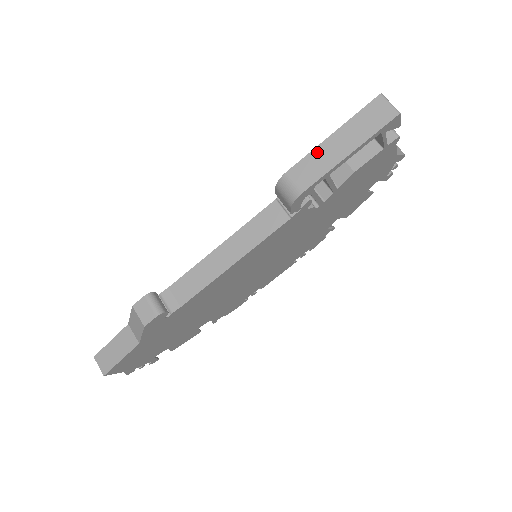
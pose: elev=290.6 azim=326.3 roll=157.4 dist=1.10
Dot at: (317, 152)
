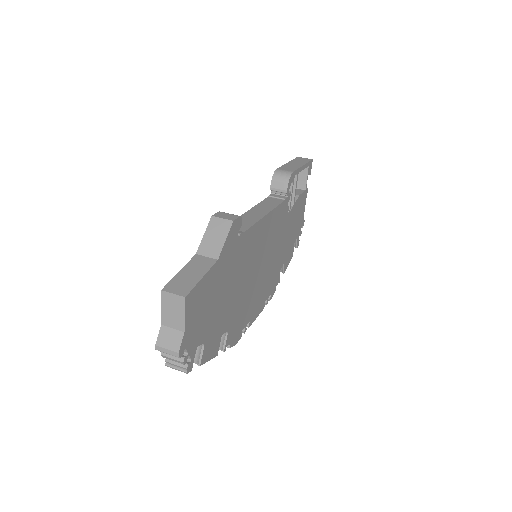
Dot at: (286, 165)
